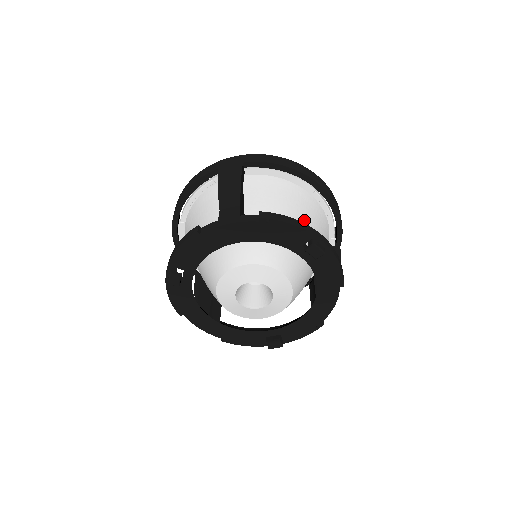
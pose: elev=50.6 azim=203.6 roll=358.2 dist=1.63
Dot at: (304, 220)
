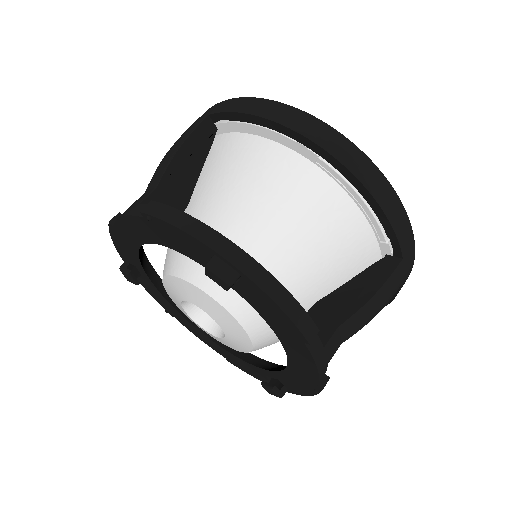
Dot at: (283, 211)
